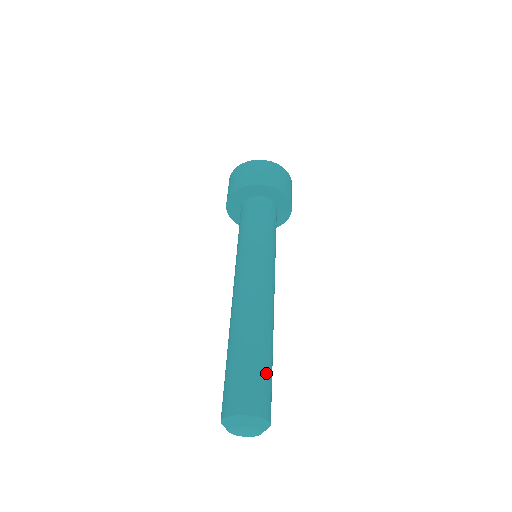
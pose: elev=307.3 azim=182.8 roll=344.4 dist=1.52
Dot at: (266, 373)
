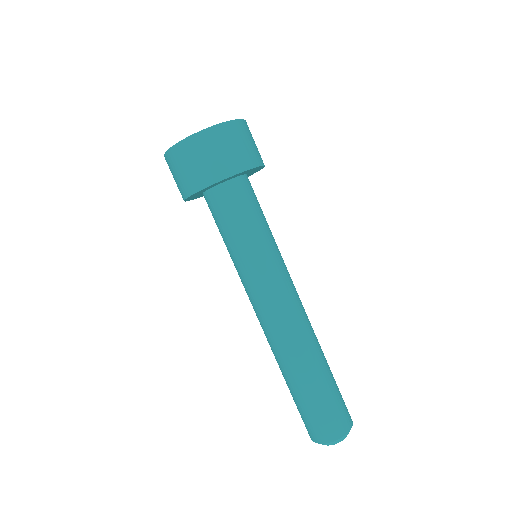
Dot at: (336, 386)
